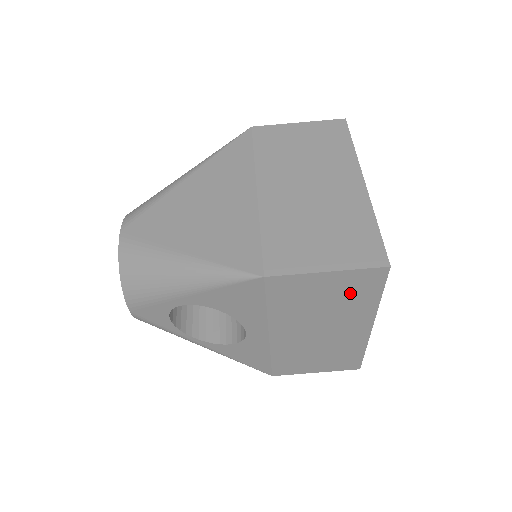
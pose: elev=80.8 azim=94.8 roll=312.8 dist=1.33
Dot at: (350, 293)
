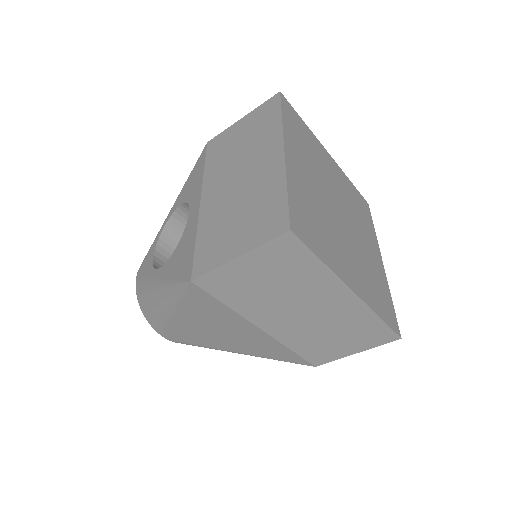
Dot at: occluded
